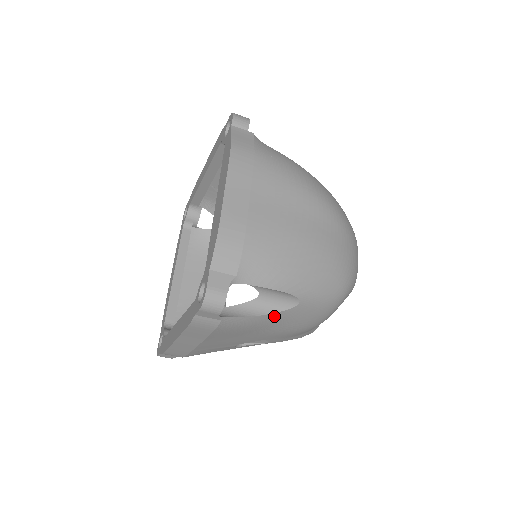
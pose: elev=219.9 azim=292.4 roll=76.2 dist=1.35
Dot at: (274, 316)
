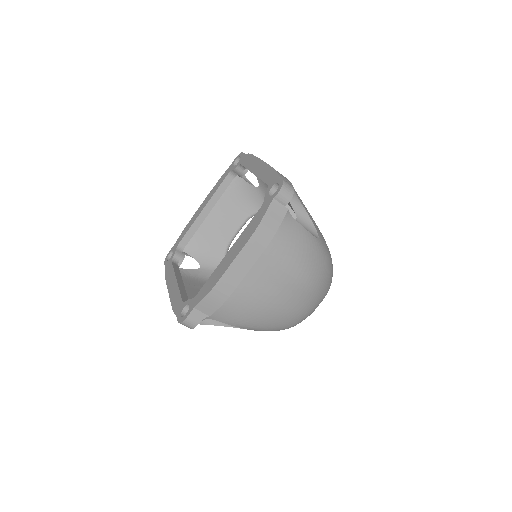
Dot at: (231, 326)
